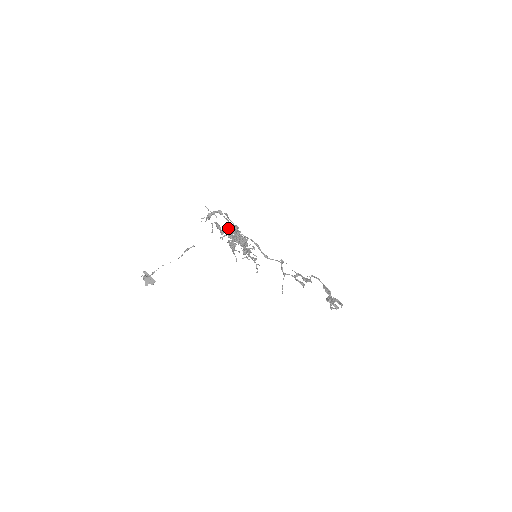
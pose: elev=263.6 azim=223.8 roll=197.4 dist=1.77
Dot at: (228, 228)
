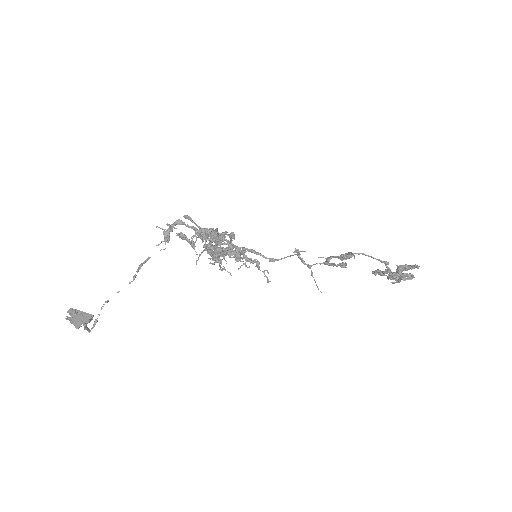
Dot at: (199, 236)
